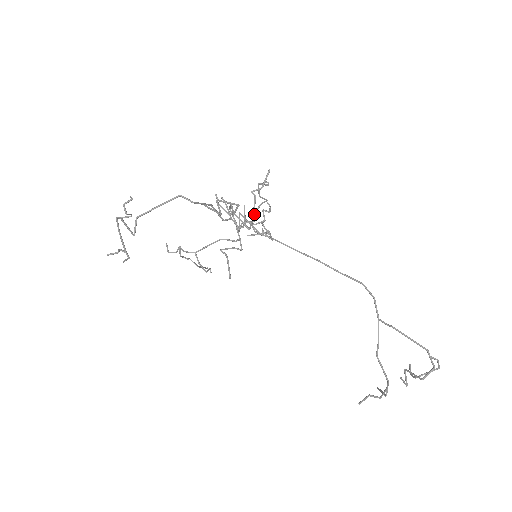
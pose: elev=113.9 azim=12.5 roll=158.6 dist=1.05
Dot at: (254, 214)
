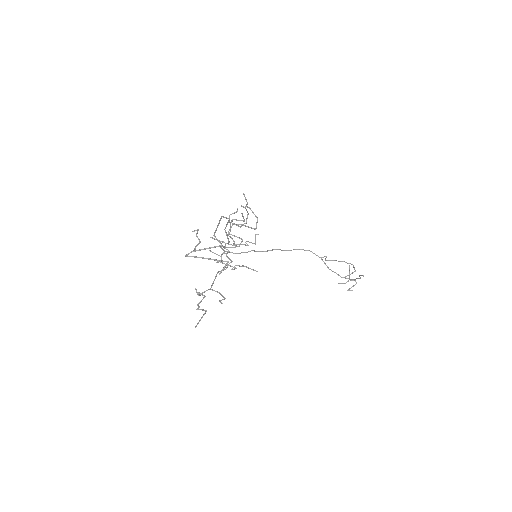
Dot at: (256, 216)
